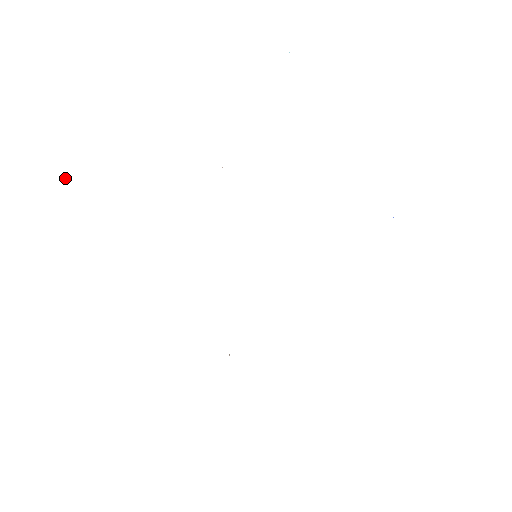
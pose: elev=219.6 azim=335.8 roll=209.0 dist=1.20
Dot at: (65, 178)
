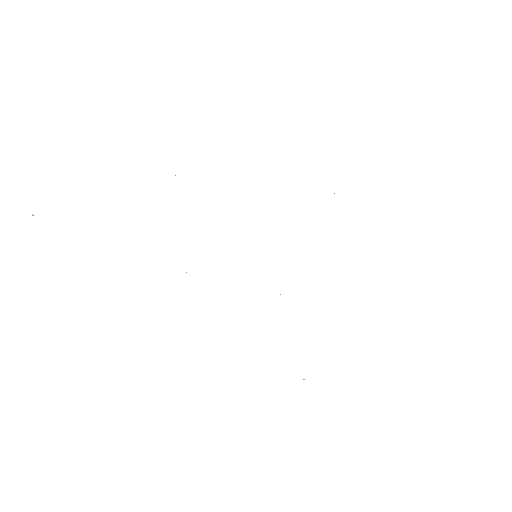
Dot at: (32, 214)
